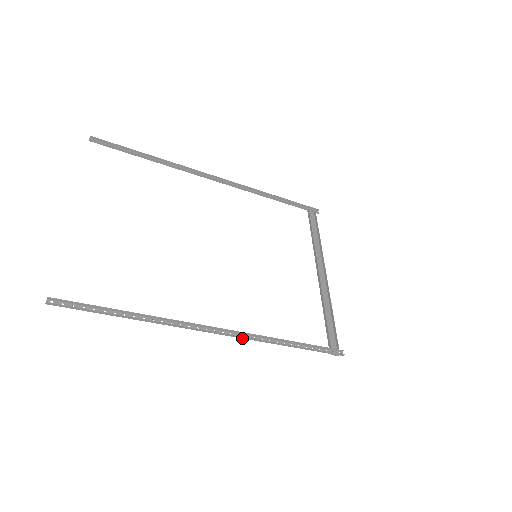
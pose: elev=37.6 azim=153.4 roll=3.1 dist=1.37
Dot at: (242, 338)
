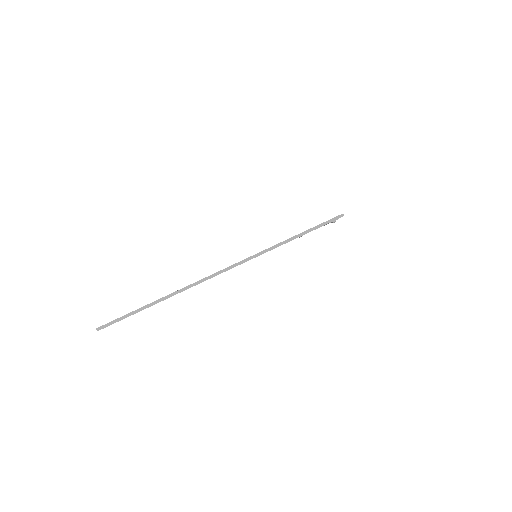
Dot at: occluded
